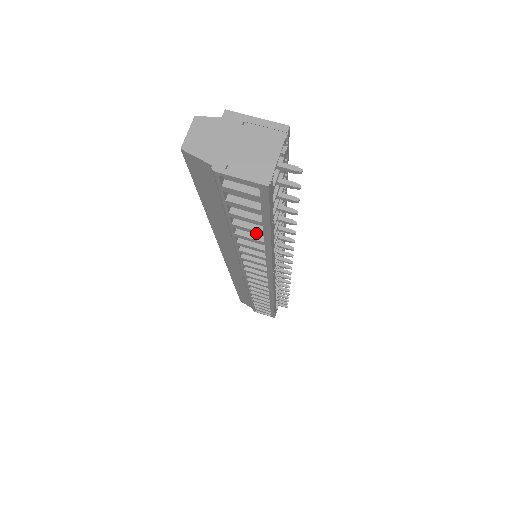
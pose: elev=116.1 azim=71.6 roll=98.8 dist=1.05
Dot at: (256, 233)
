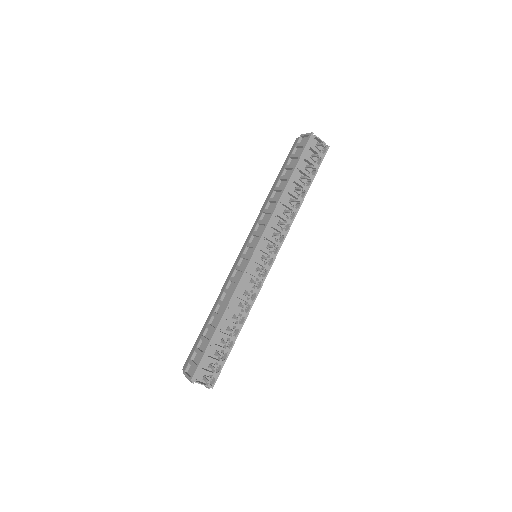
Dot at: (286, 178)
